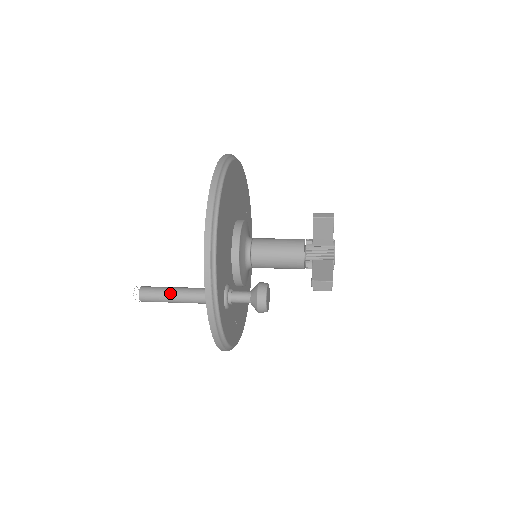
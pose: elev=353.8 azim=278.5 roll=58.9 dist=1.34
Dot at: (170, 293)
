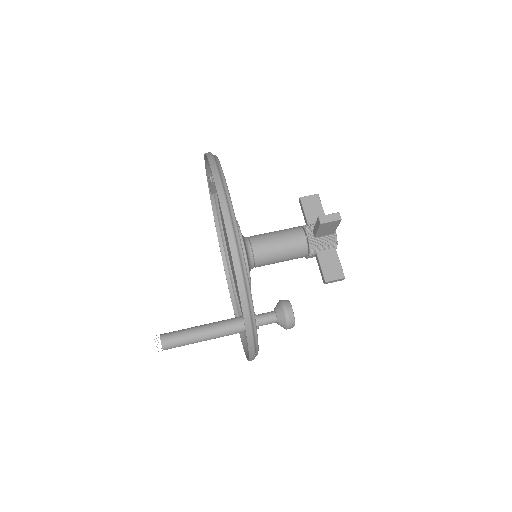
Dot at: (196, 338)
